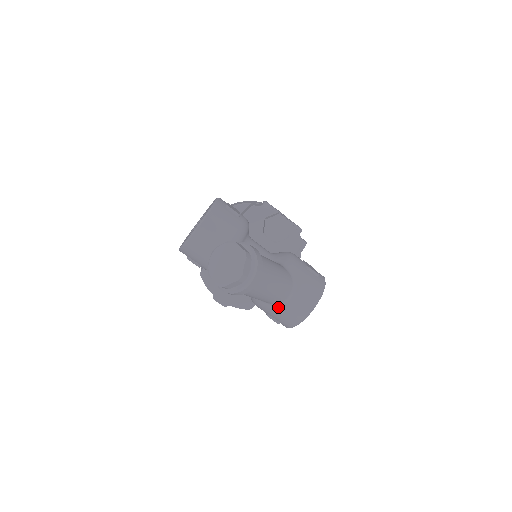
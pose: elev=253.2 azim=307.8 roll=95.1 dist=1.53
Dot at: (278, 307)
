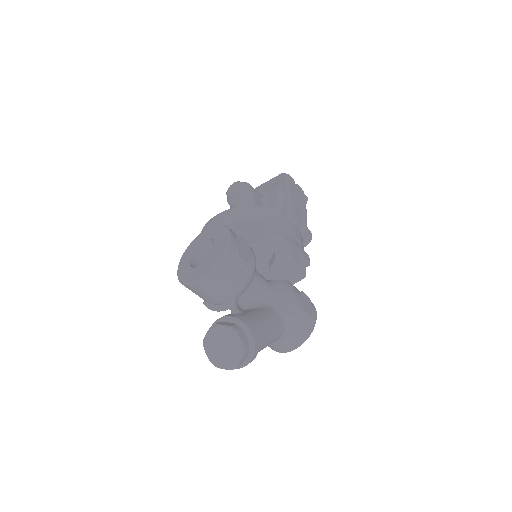
Dot at: occluded
